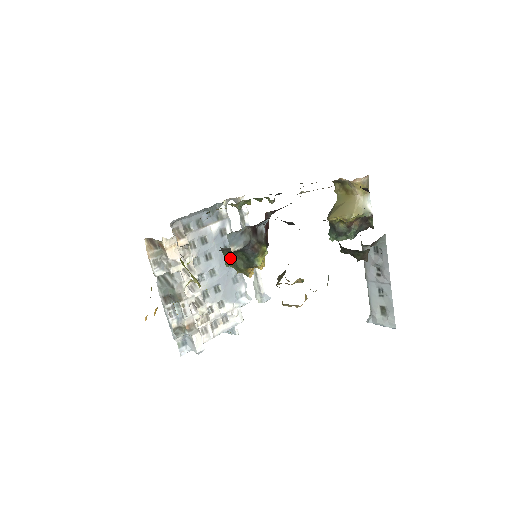
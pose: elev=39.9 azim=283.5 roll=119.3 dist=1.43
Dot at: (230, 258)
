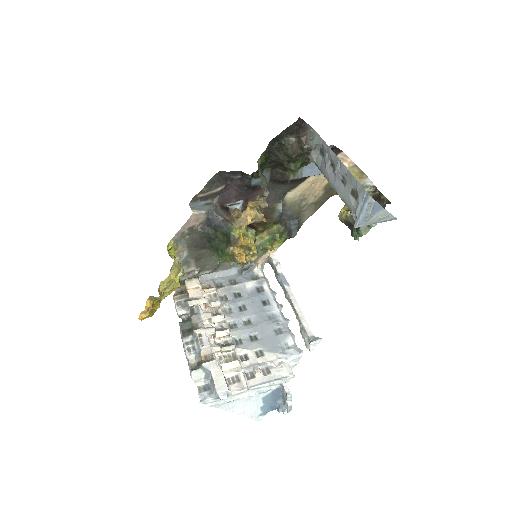
Dot at: (218, 249)
